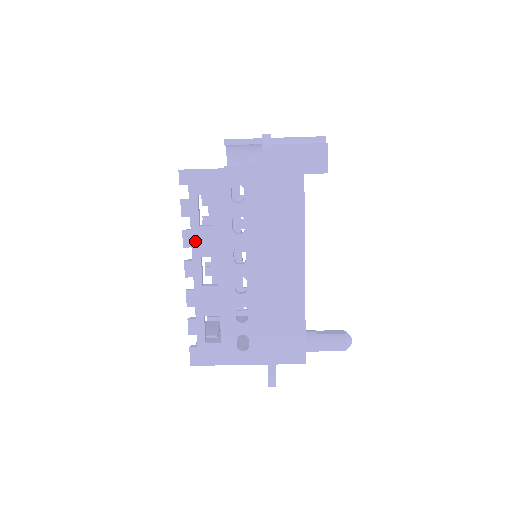
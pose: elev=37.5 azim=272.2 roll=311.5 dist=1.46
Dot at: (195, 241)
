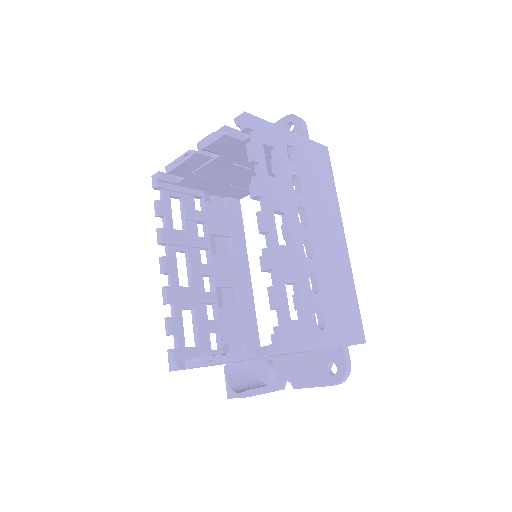
Dot at: (266, 191)
